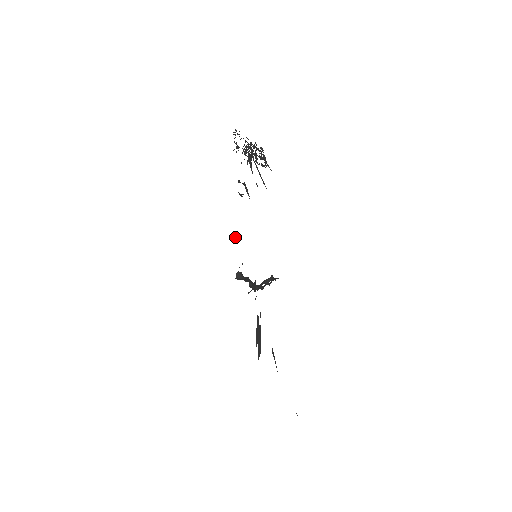
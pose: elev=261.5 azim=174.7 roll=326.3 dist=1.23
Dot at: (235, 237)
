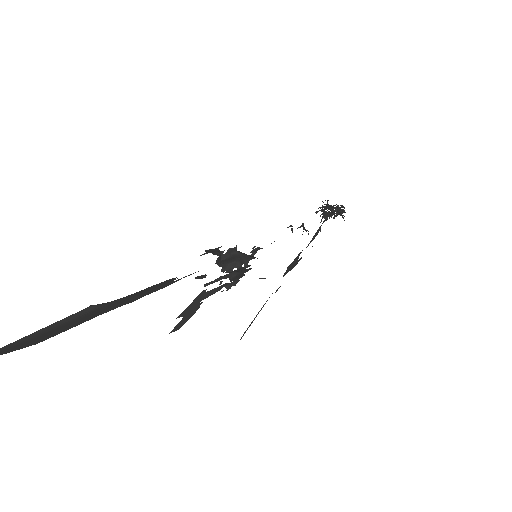
Dot at: (255, 250)
